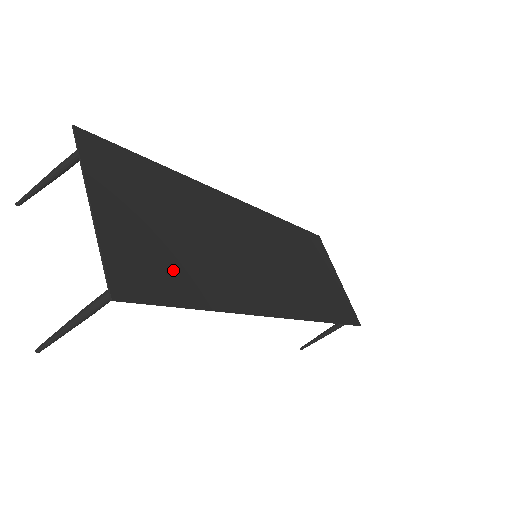
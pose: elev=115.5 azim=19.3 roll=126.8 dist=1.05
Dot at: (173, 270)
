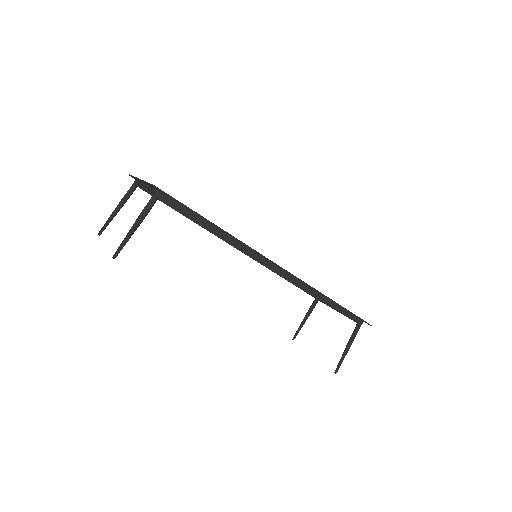
Dot at: occluded
